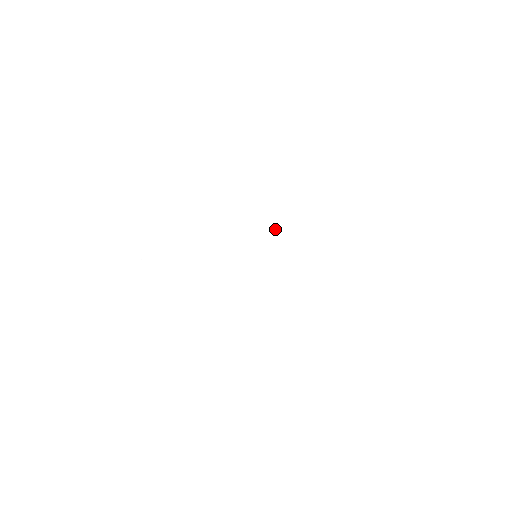
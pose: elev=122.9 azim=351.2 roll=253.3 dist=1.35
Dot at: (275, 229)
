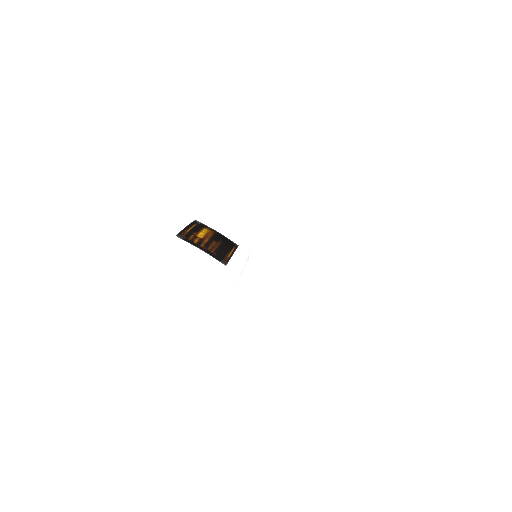
Dot at: (246, 277)
